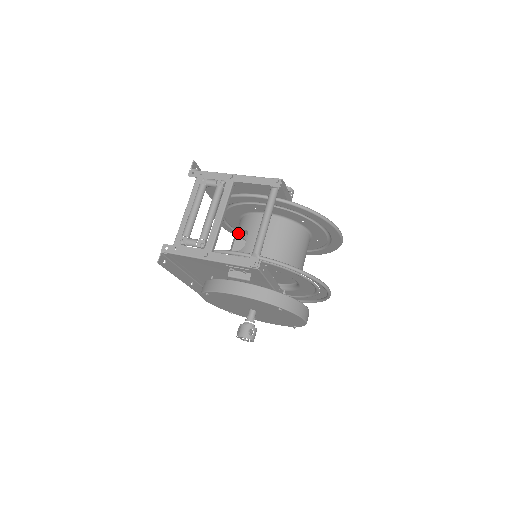
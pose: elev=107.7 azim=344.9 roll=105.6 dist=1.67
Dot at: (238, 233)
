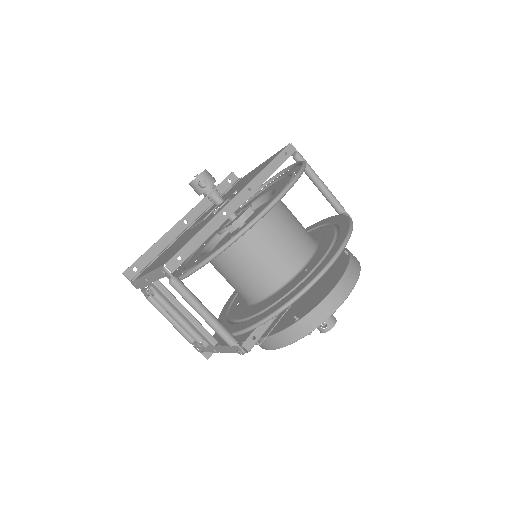
Dot at: occluded
